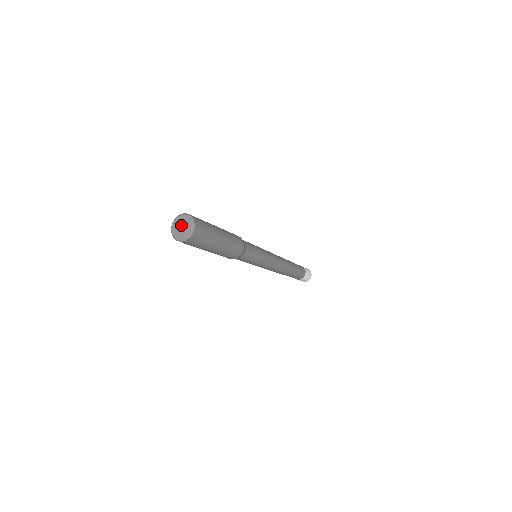
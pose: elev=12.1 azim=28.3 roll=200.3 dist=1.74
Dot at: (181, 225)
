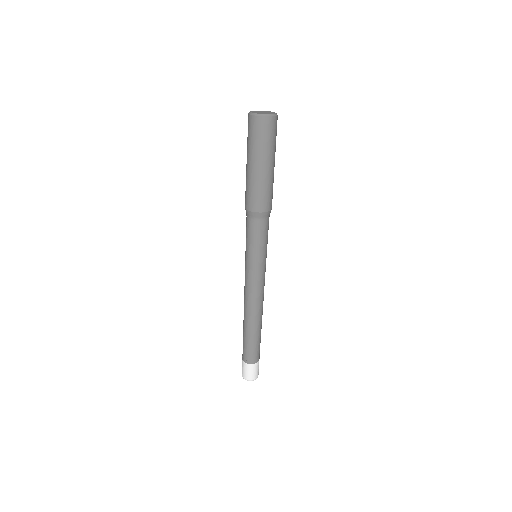
Dot at: (263, 112)
